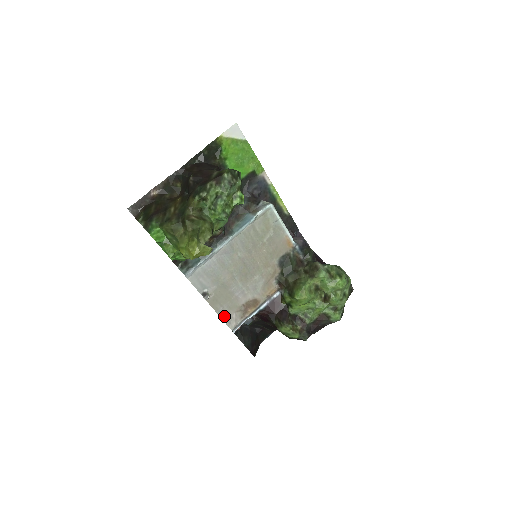
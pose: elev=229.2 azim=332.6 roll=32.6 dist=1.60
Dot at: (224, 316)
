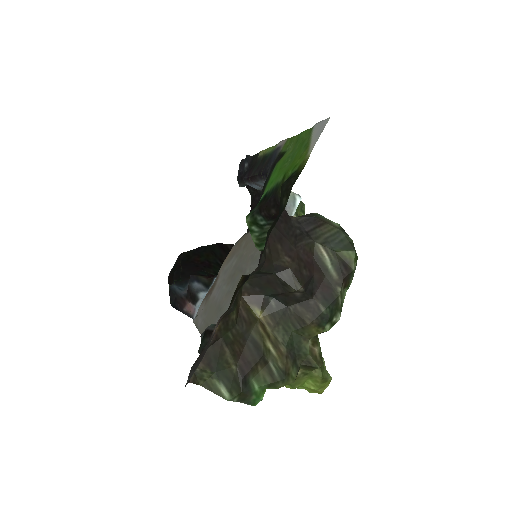
Dot at: (198, 322)
